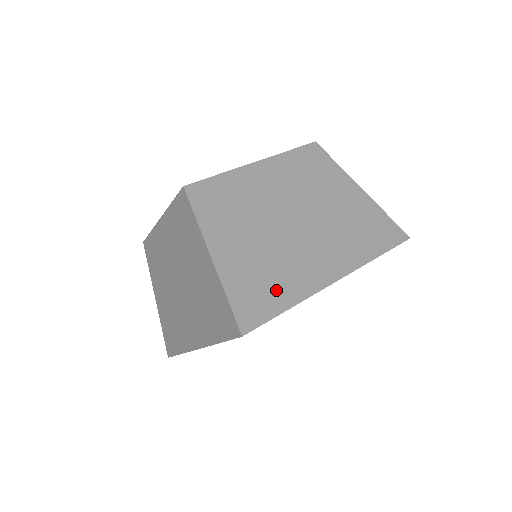
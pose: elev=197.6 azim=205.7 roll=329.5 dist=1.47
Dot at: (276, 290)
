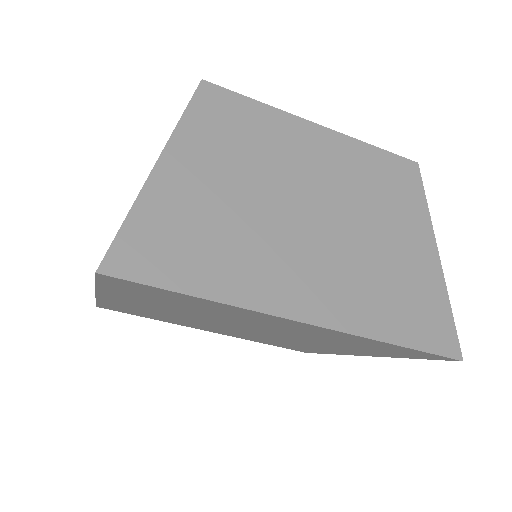
Dot at: (202, 262)
